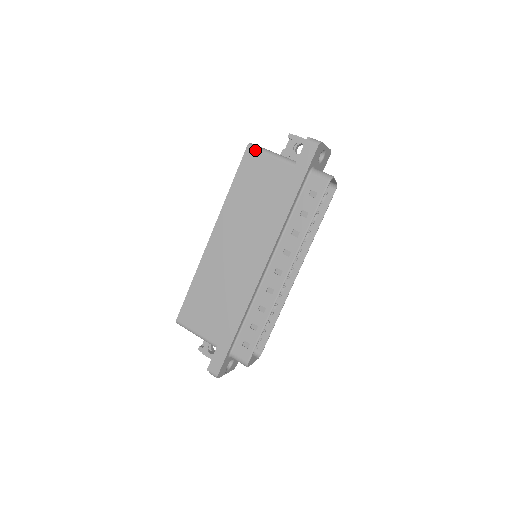
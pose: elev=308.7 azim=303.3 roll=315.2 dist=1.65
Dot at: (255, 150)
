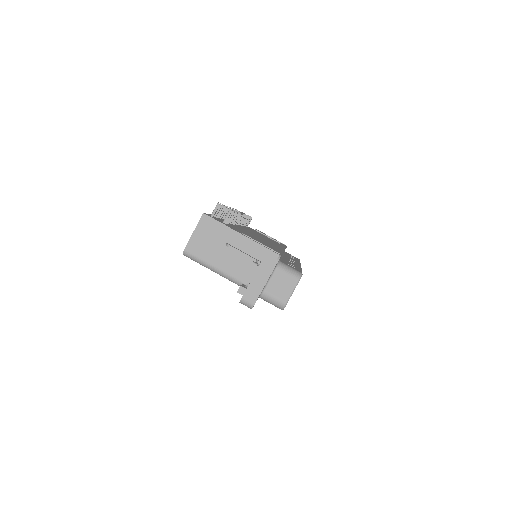
Dot at: occluded
